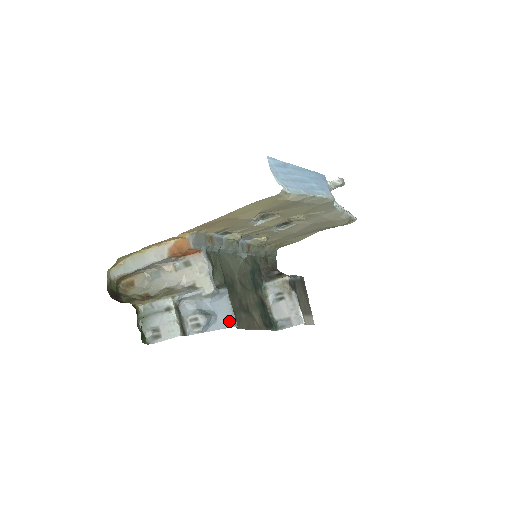
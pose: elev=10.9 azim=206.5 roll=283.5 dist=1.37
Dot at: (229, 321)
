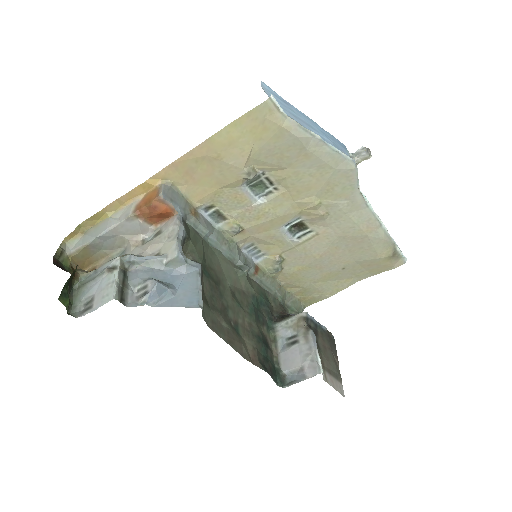
Dot at: (192, 300)
